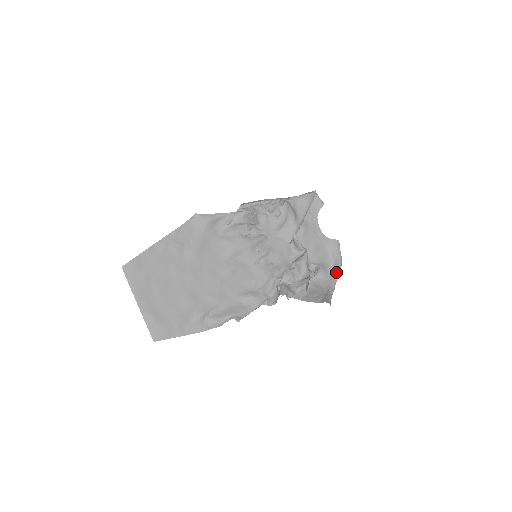
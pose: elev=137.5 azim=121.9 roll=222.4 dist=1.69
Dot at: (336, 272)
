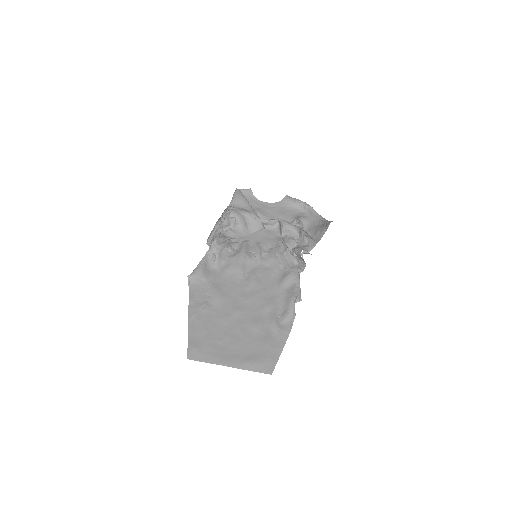
Dot at: (311, 210)
